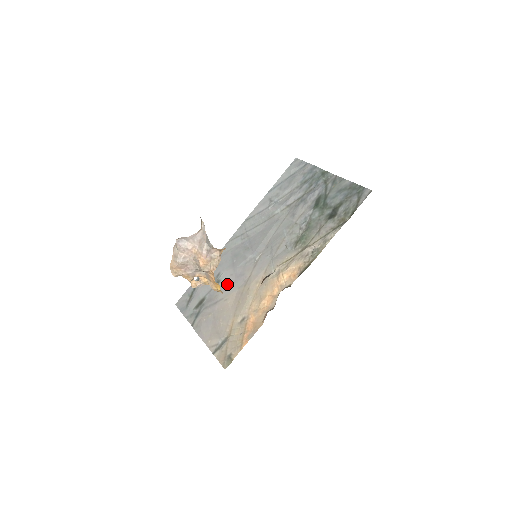
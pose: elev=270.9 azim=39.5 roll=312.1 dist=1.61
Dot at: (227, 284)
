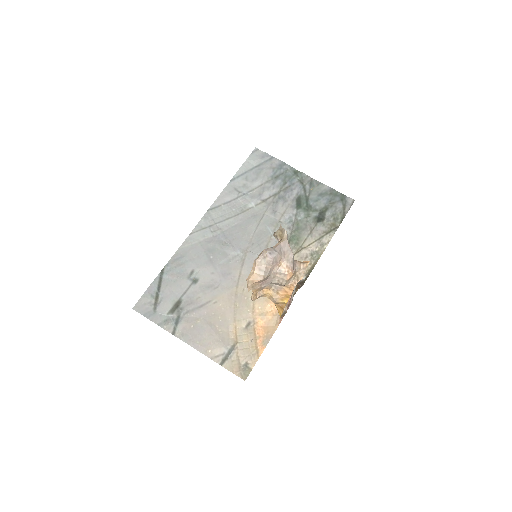
Dot at: (210, 284)
